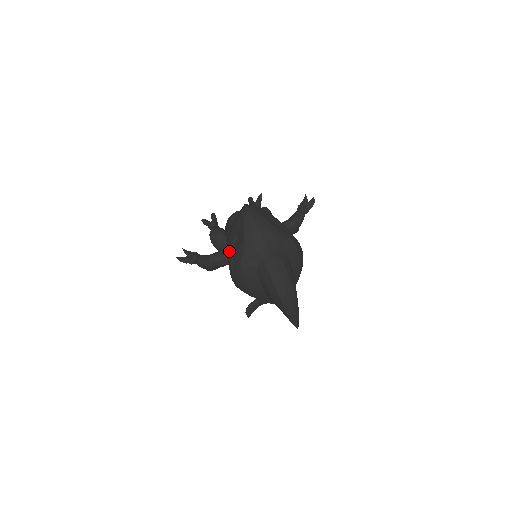
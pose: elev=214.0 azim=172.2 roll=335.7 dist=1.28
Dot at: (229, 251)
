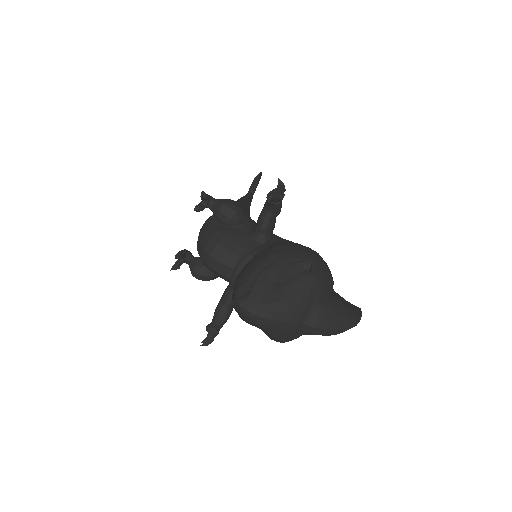
Dot at: occluded
